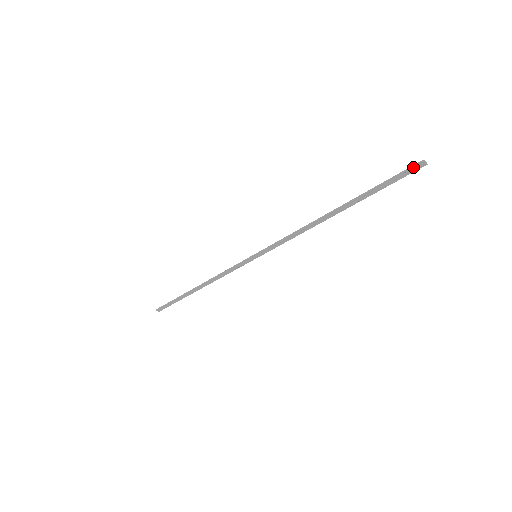
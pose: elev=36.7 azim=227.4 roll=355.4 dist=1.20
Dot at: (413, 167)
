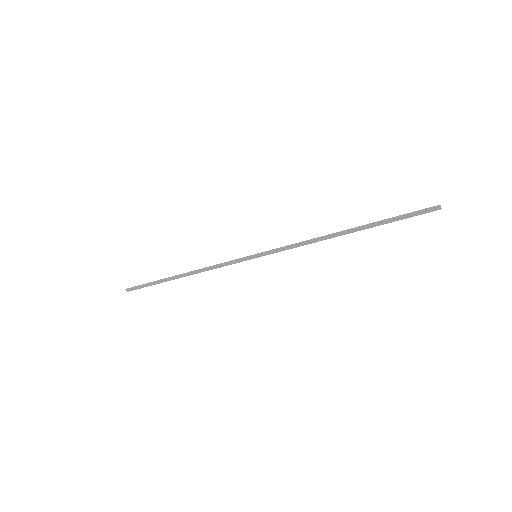
Dot at: (430, 209)
